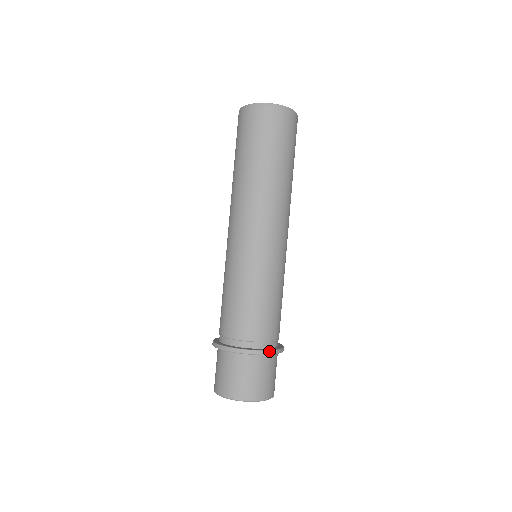
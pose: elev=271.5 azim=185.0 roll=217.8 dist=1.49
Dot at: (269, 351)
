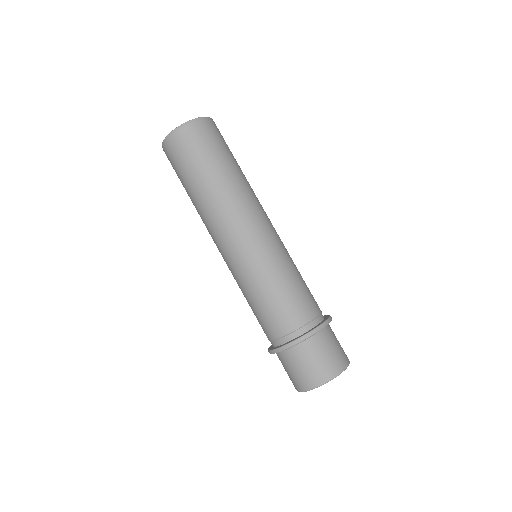
Dot at: (330, 317)
